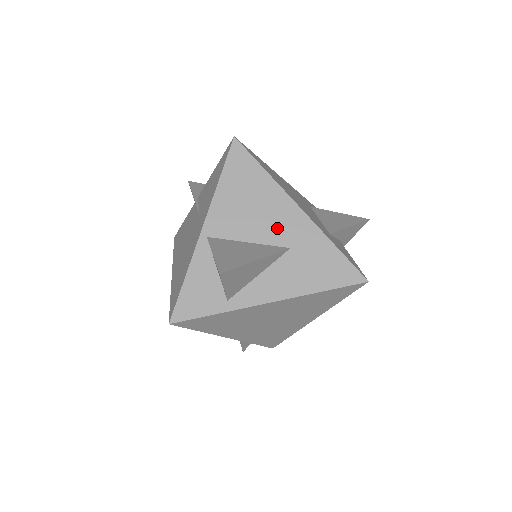
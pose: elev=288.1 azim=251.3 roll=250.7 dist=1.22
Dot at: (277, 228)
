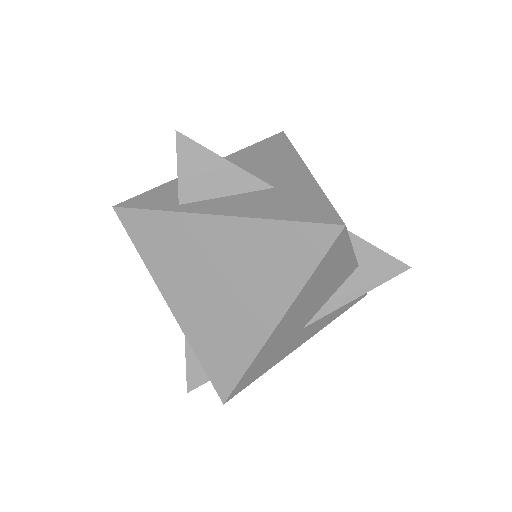
Dot at: (273, 175)
